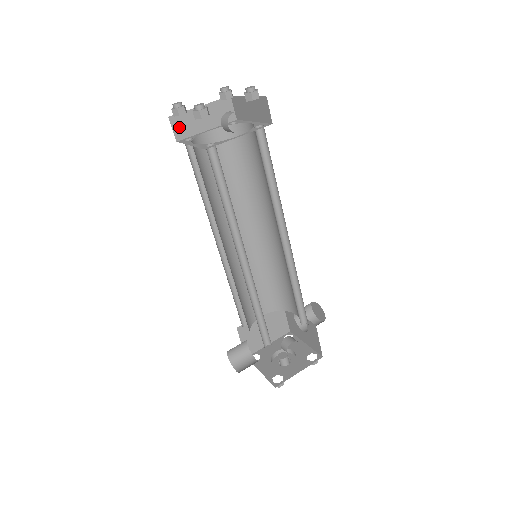
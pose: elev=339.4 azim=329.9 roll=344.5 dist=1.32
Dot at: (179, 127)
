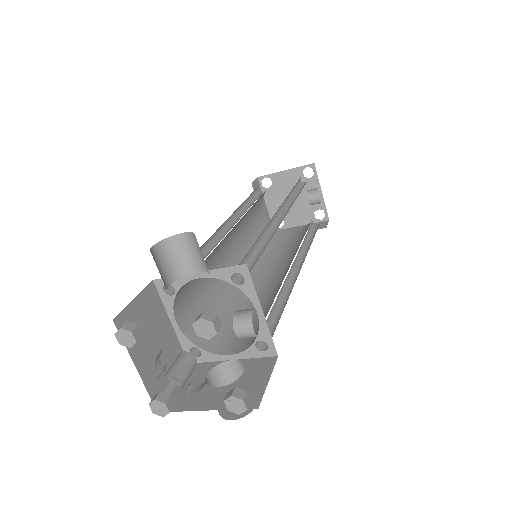
Dot at: (256, 186)
